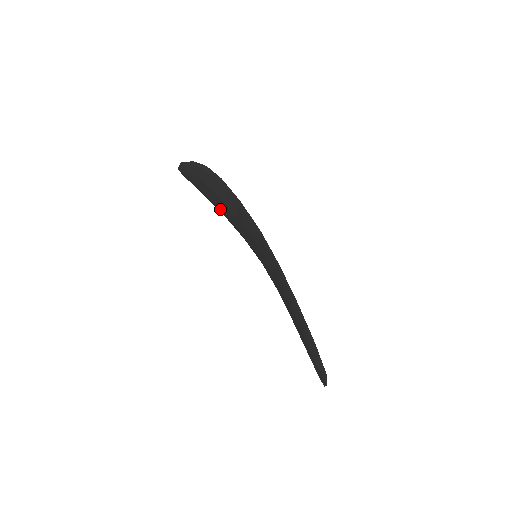
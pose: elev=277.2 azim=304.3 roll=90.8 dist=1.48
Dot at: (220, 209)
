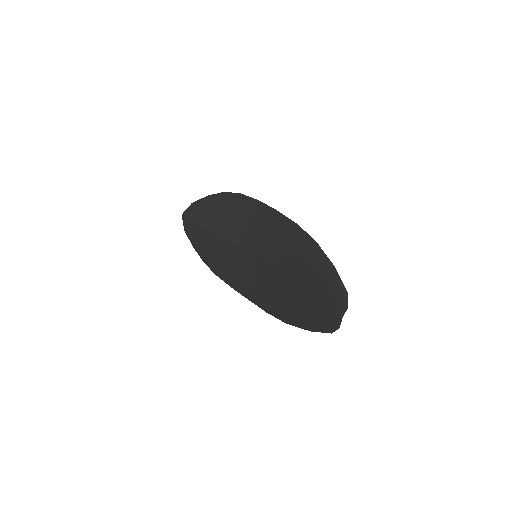
Dot at: (222, 232)
